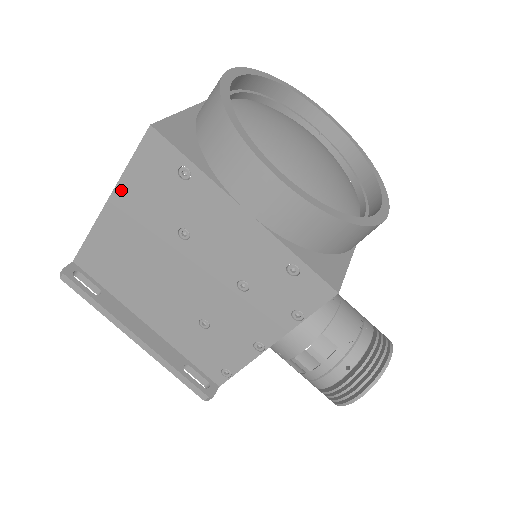
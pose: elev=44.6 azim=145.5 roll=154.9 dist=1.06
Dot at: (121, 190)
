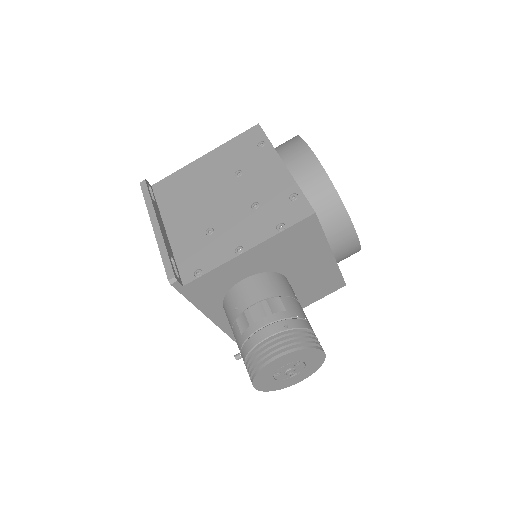
Dot at: (219, 150)
